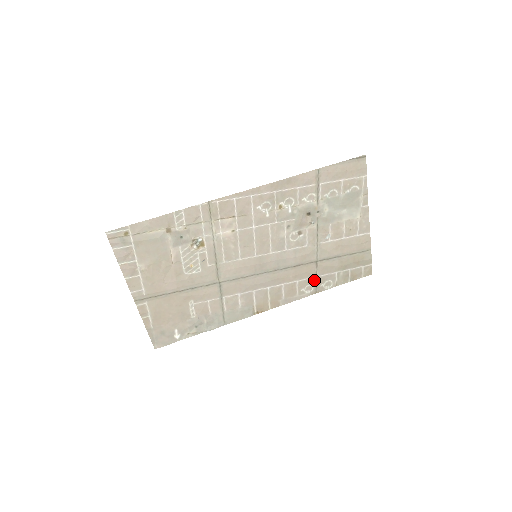
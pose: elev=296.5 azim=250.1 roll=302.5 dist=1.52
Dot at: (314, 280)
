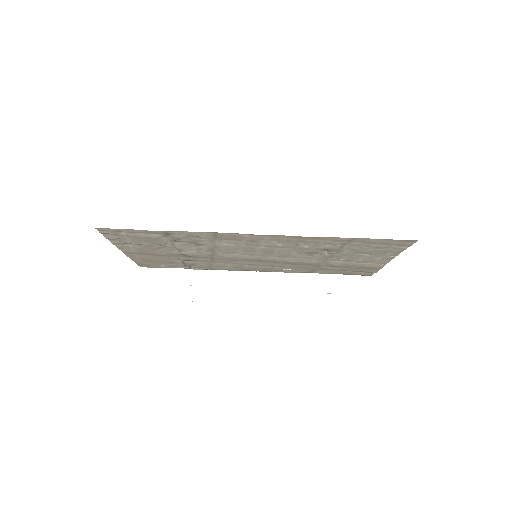
Dot at: (310, 269)
